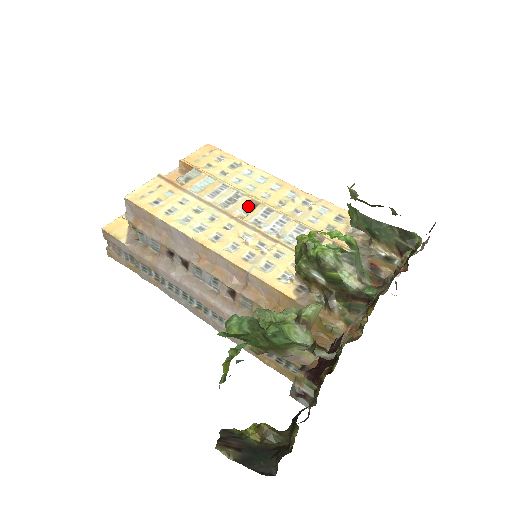
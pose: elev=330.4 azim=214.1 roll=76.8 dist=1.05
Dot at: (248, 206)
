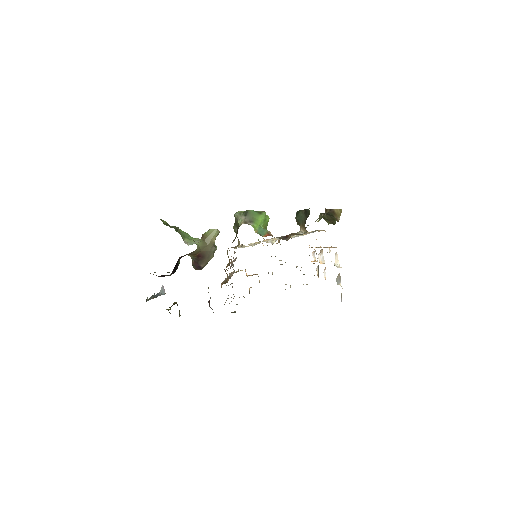
Dot at: (276, 240)
